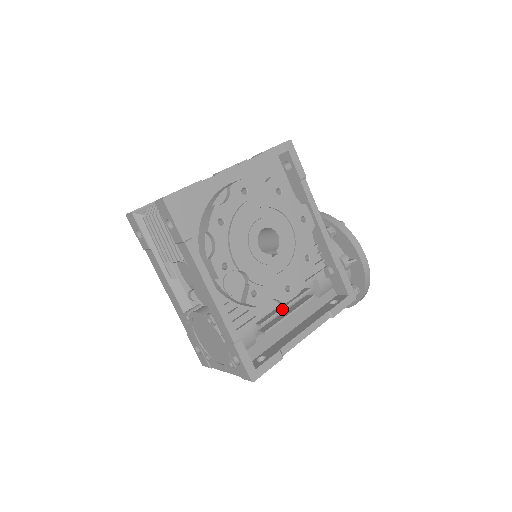
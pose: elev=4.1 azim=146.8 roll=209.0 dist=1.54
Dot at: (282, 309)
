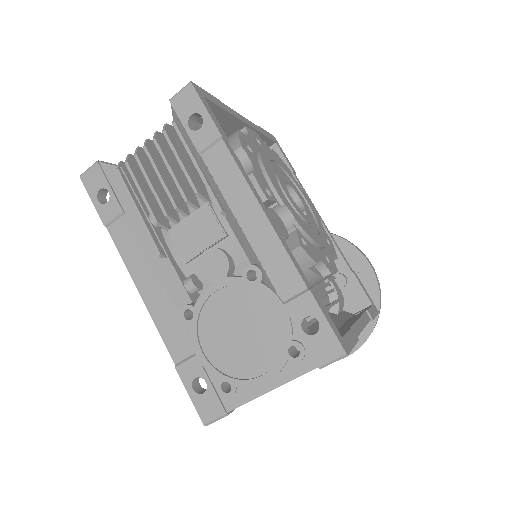
Dot at: (321, 295)
